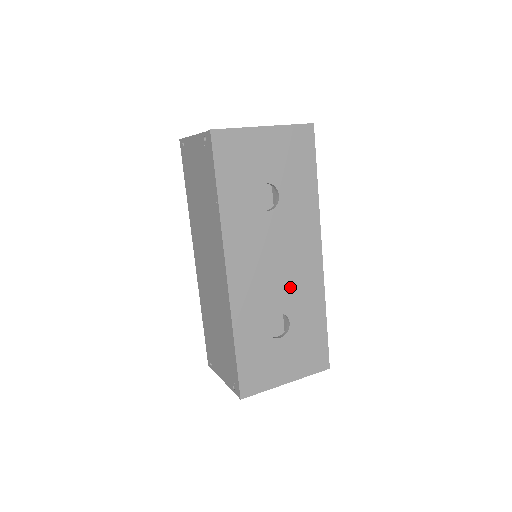
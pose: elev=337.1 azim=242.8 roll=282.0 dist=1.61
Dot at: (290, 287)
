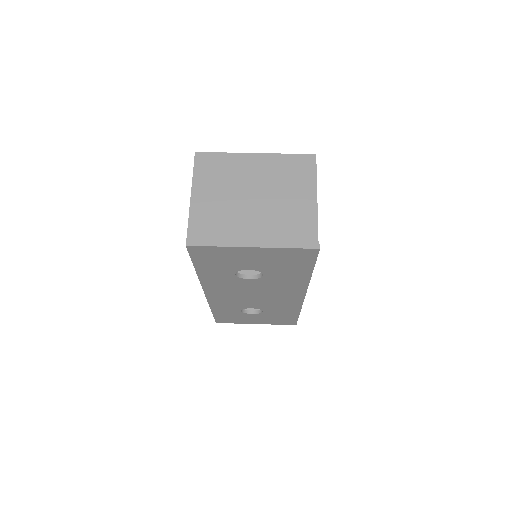
Dot at: (266, 303)
